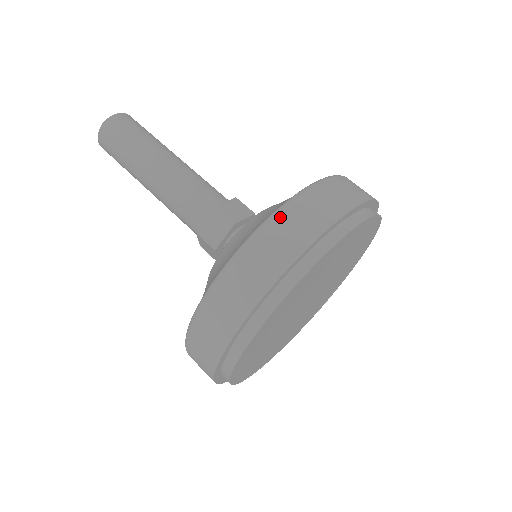
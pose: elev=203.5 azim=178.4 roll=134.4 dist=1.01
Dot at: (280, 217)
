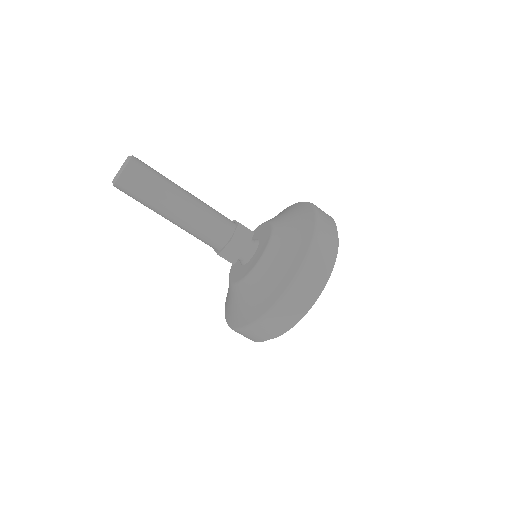
Dot at: (320, 215)
